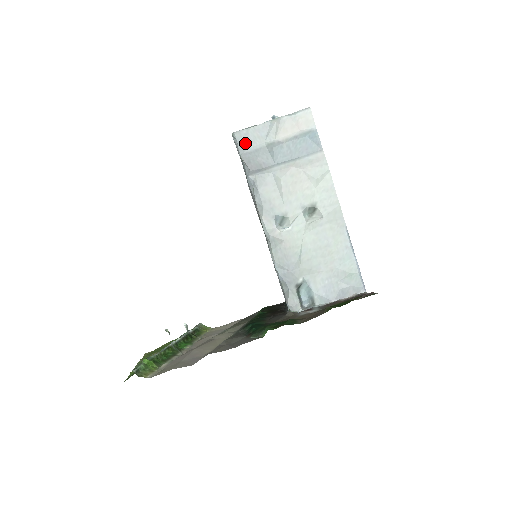
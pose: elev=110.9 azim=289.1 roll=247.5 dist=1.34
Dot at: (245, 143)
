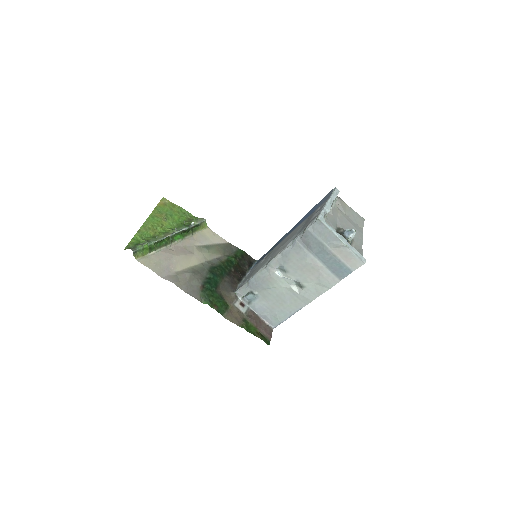
Dot at: (316, 229)
